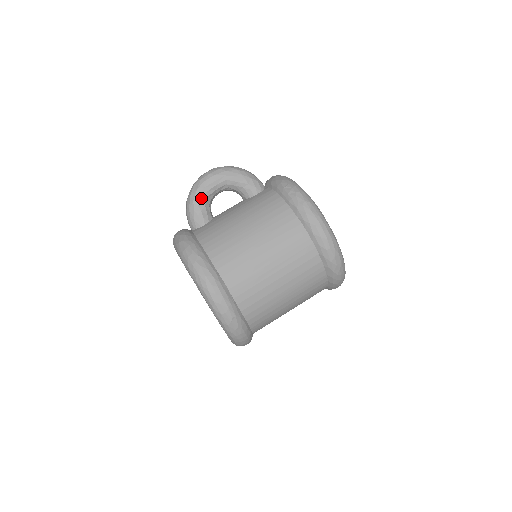
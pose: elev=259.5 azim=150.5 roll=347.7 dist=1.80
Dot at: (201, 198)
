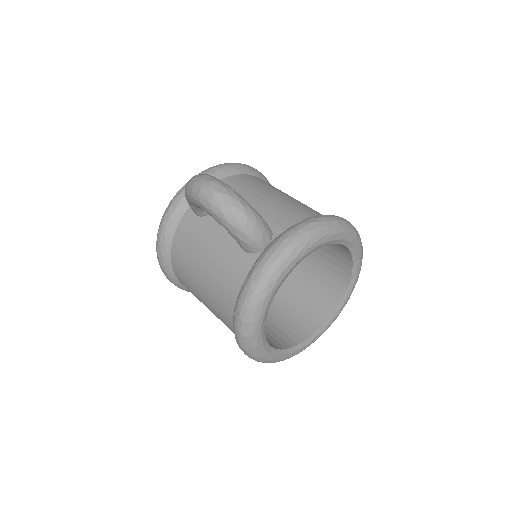
Dot at: (191, 202)
